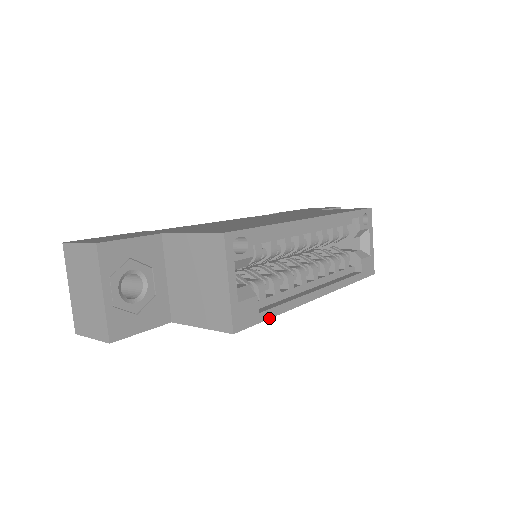
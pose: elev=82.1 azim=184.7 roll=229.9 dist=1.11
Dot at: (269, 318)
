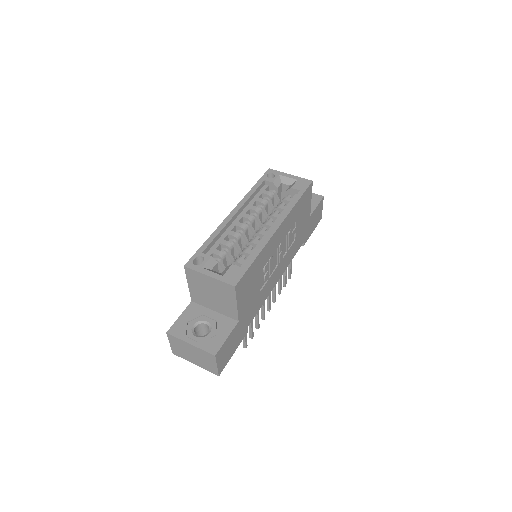
Dot at: (252, 263)
